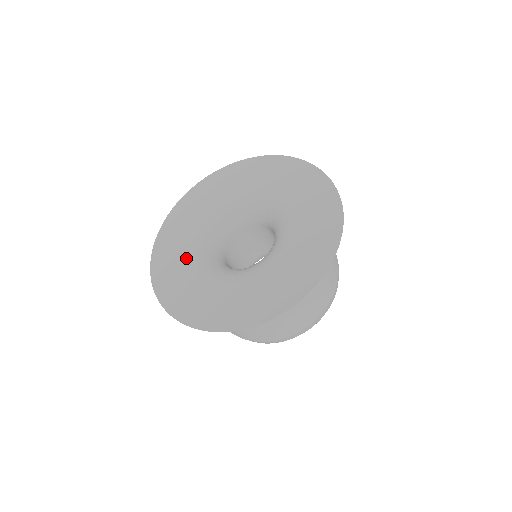
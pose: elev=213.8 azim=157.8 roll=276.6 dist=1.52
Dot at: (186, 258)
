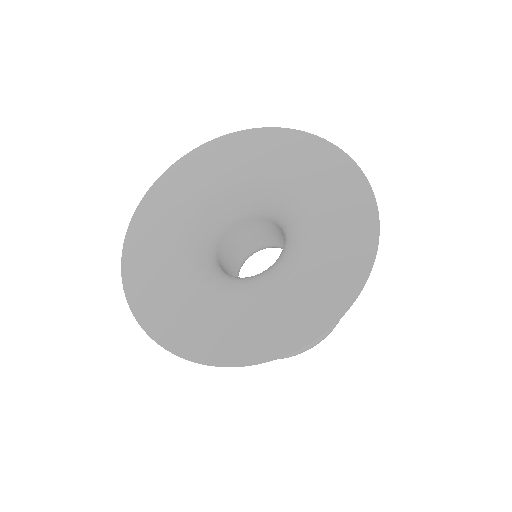
Dot at: (174, 222)
